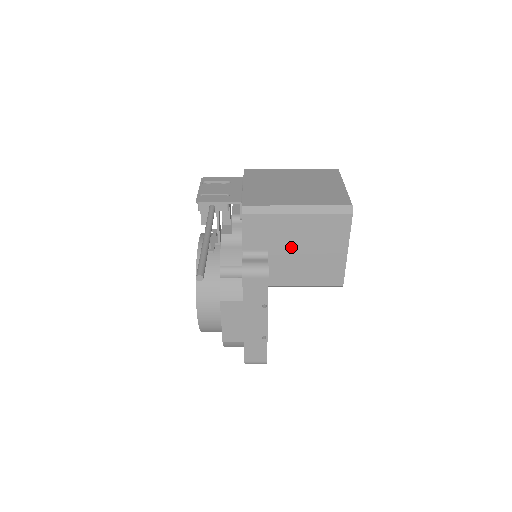
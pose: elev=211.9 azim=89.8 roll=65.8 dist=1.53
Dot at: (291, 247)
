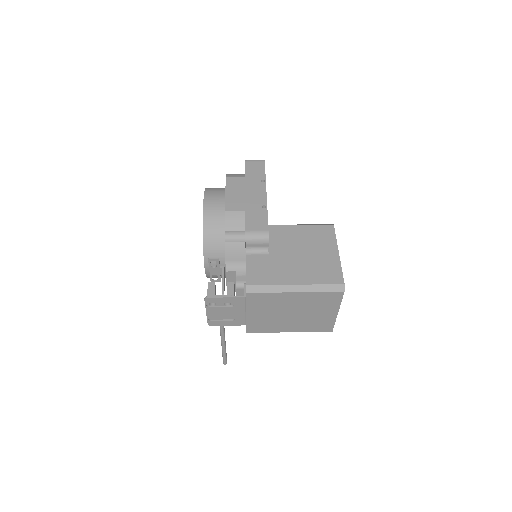
Dot at: occluded
